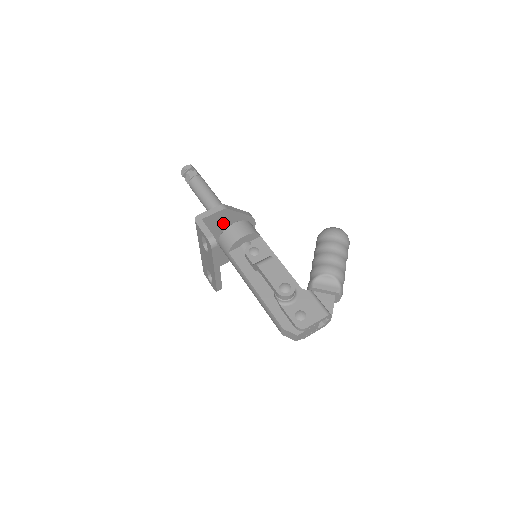
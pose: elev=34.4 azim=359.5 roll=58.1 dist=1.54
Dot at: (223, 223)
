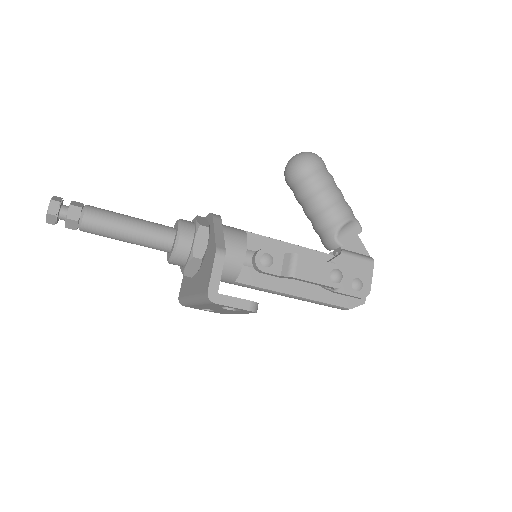
Dot at: occluded
